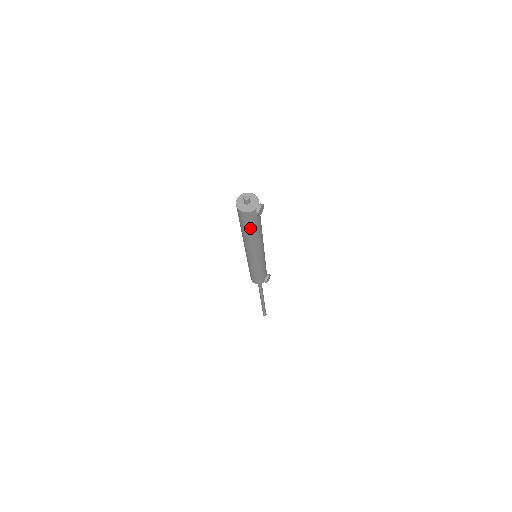
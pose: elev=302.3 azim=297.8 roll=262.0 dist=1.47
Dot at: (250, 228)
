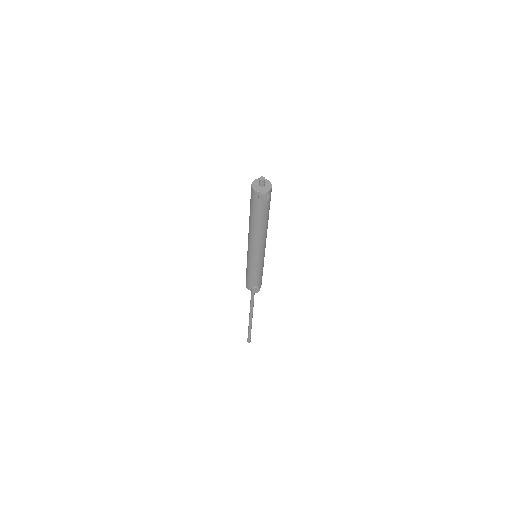
Dot at: (253, 210)
